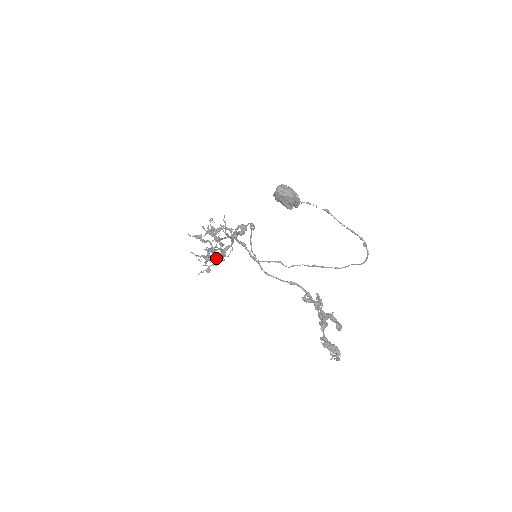
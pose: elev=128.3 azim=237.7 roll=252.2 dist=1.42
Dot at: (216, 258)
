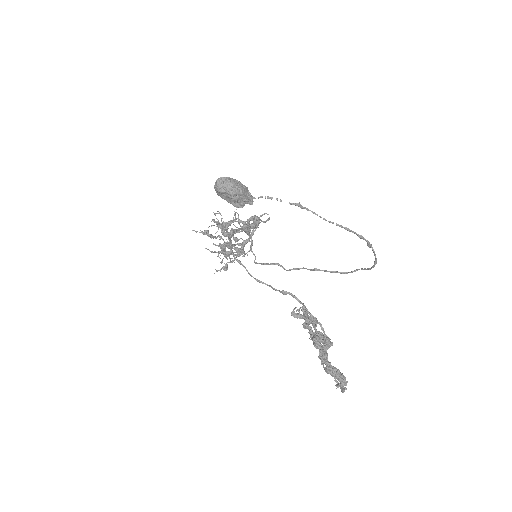
Dot at: (229, 255)
